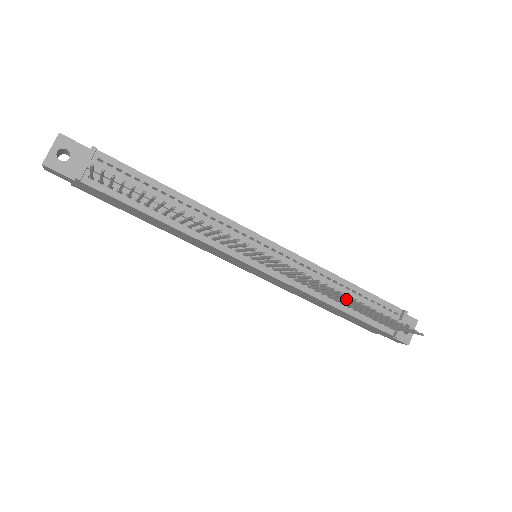
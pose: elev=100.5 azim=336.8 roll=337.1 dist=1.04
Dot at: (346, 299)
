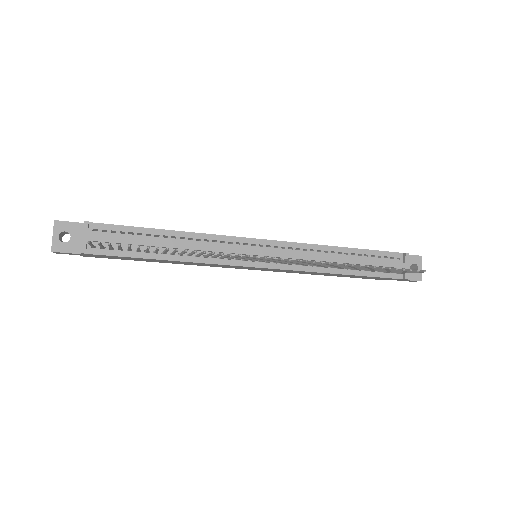
Dot at: (345, 266)
